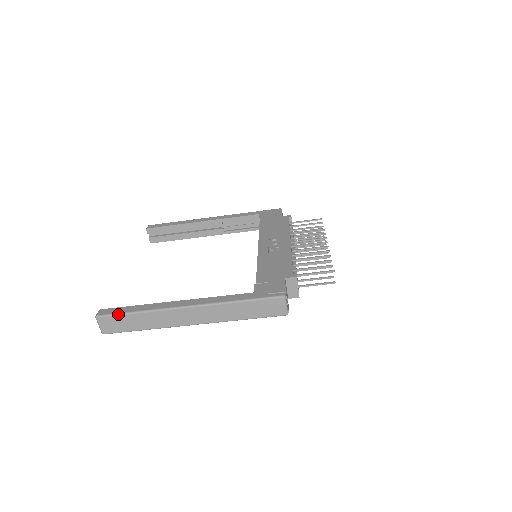
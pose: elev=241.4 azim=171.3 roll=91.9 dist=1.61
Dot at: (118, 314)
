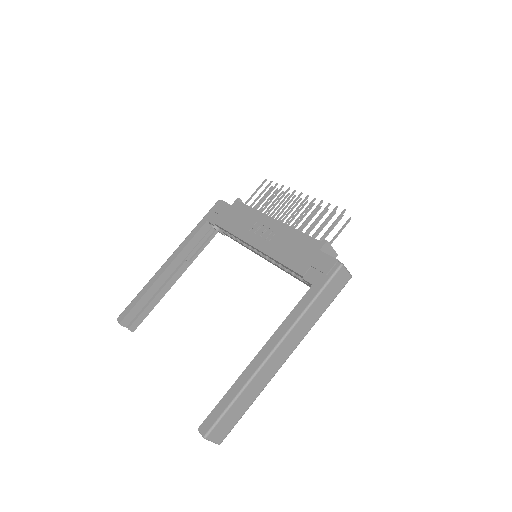
Dot at: (222, 415)
